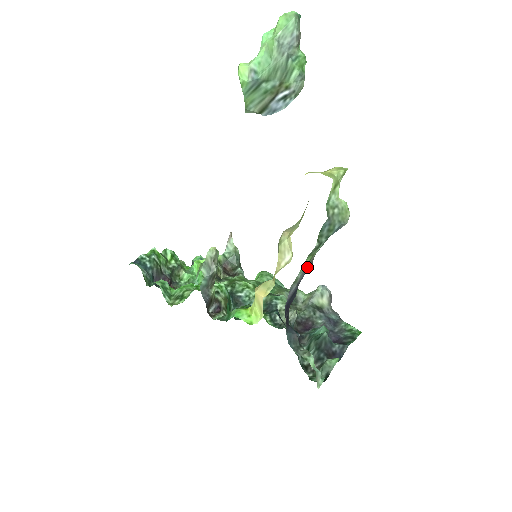
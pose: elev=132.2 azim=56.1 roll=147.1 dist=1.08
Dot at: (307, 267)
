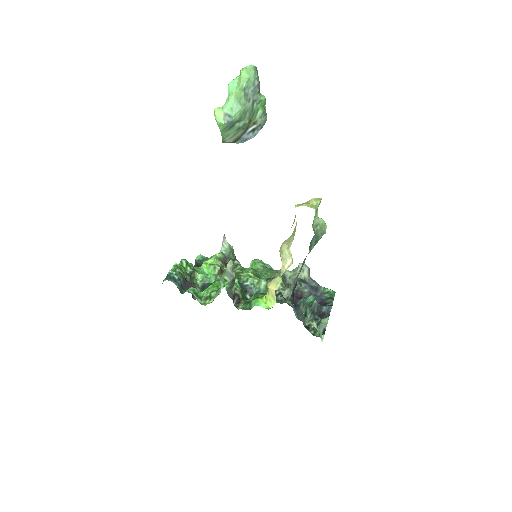
Dot at: (302, 265)
